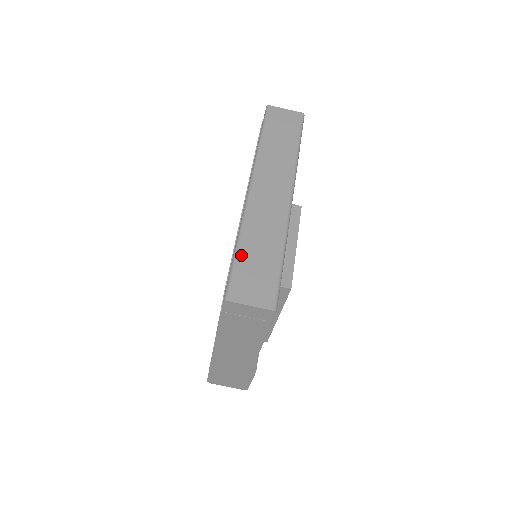
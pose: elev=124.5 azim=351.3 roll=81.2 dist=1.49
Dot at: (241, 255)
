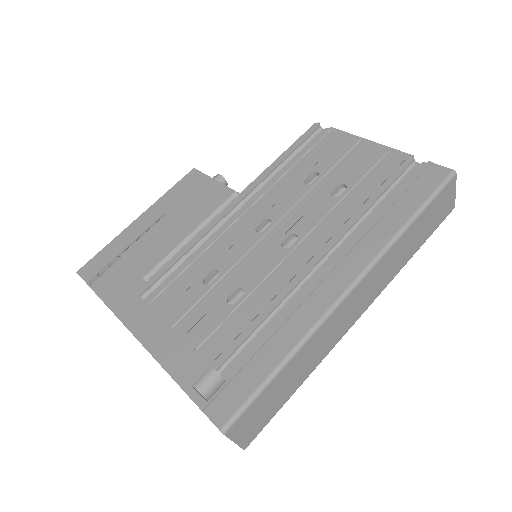
Dot at: (276, 381)
